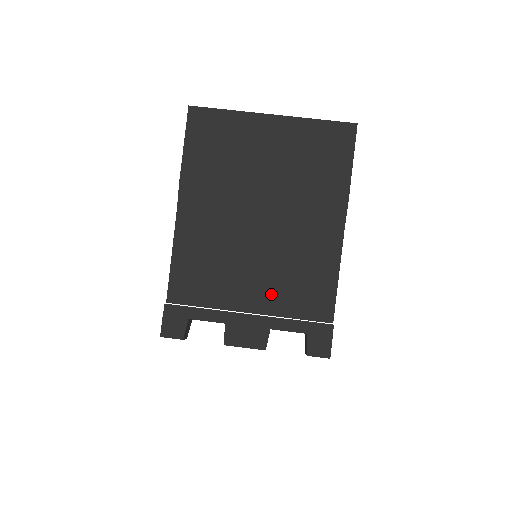
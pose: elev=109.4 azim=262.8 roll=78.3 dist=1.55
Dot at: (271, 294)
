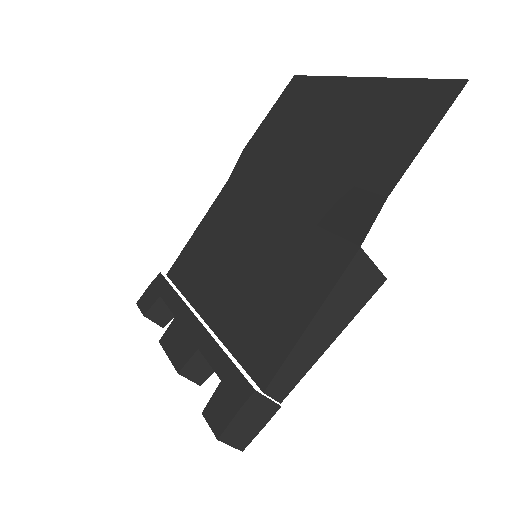
Dot at: (233, 307)
